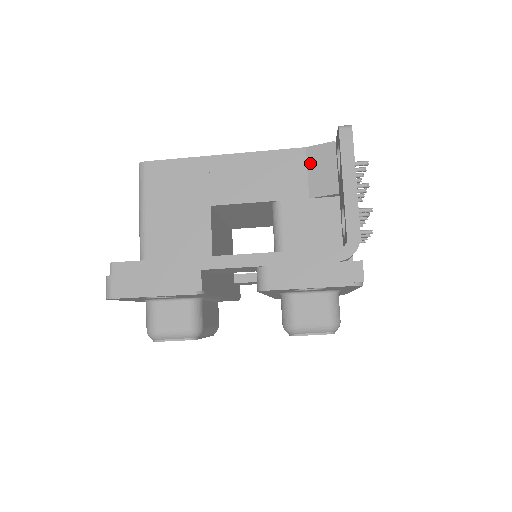
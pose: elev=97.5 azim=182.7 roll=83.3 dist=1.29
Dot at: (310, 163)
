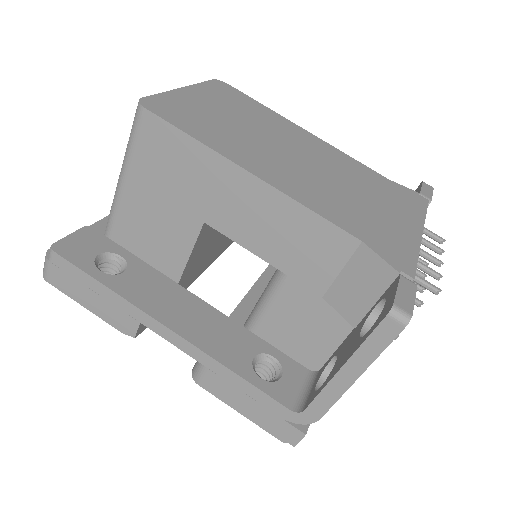
Dot at: (352, 264)
